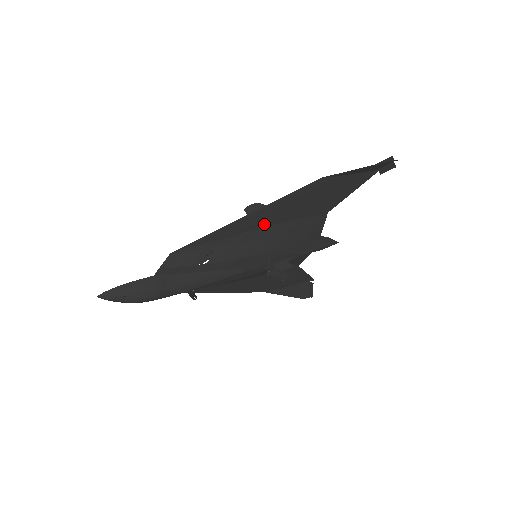
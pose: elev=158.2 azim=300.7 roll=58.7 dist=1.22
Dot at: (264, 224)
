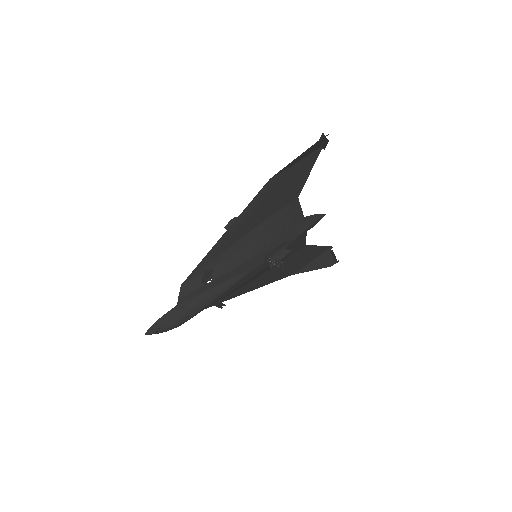
Dot at: (244, 232)
